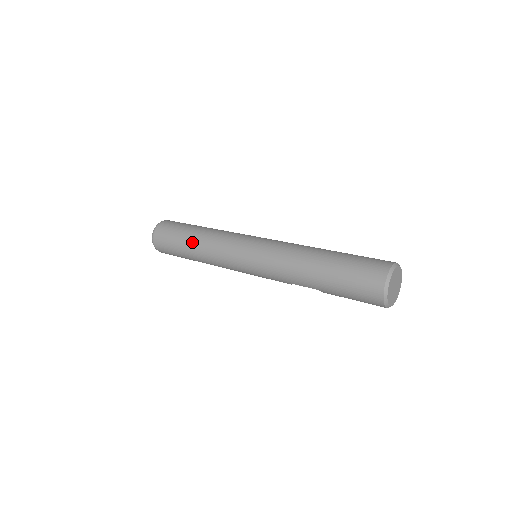
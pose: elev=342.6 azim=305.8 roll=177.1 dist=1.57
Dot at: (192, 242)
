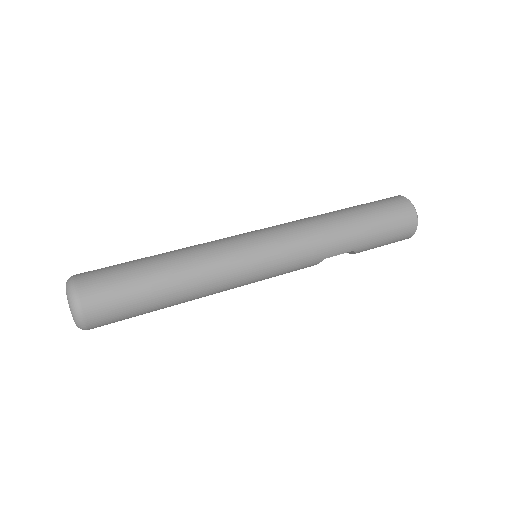
Dot at: (169, 272)
